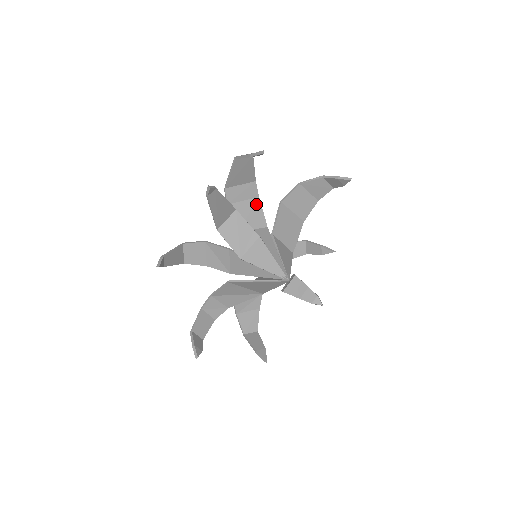
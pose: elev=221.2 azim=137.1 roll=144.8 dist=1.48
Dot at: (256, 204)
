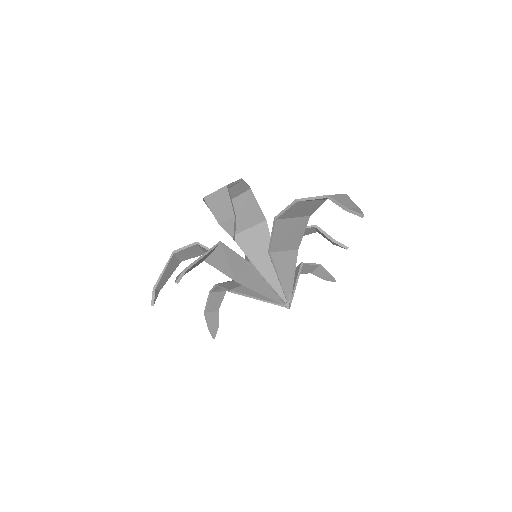
Dot at: (248, 199)
